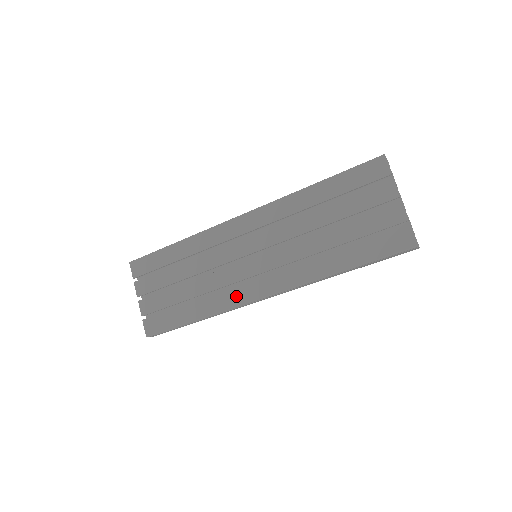
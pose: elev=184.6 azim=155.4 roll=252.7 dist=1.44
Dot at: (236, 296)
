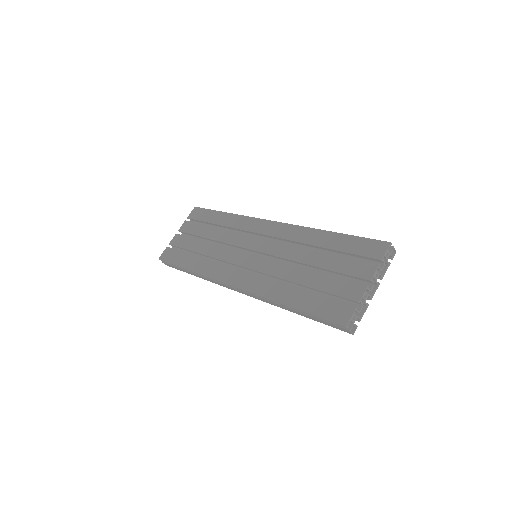
Dot at: (219, 271)
